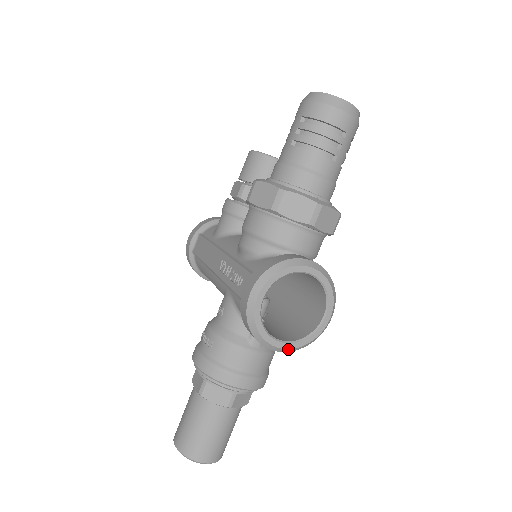
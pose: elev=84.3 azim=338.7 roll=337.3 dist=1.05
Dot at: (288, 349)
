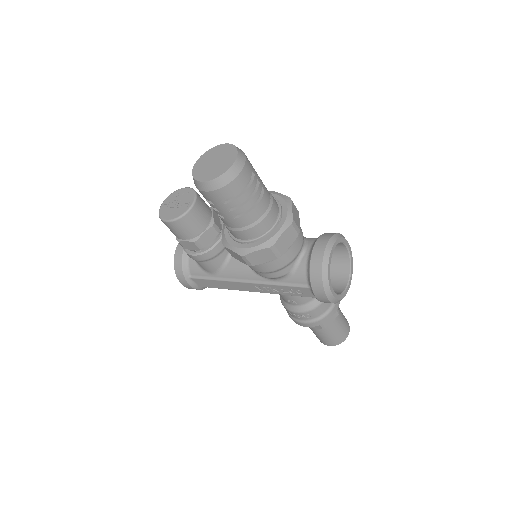
Dot at: (351, 278)
